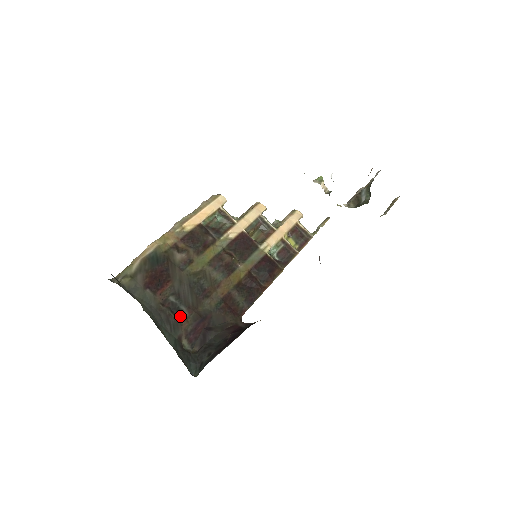
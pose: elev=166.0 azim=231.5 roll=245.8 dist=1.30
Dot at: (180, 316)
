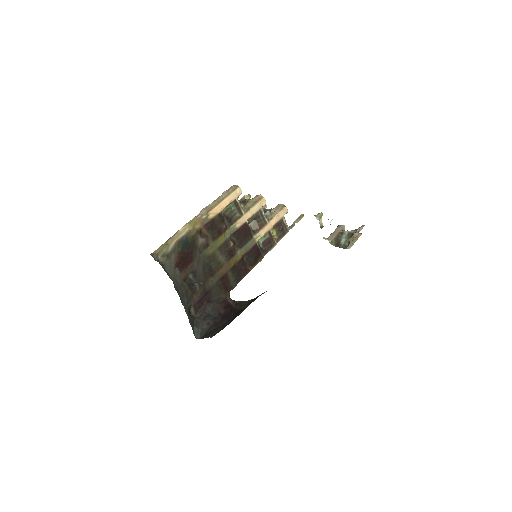
Dot at: (193, 290)
